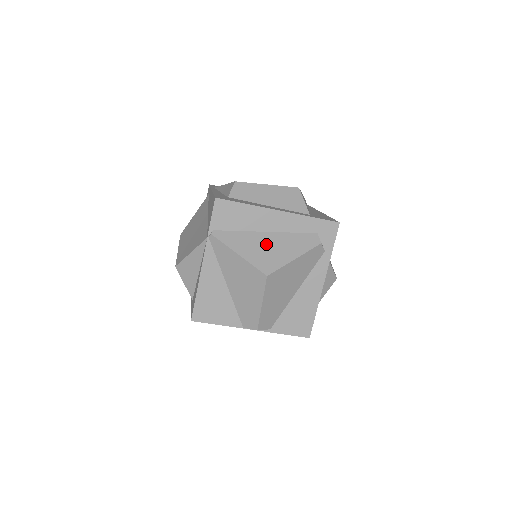
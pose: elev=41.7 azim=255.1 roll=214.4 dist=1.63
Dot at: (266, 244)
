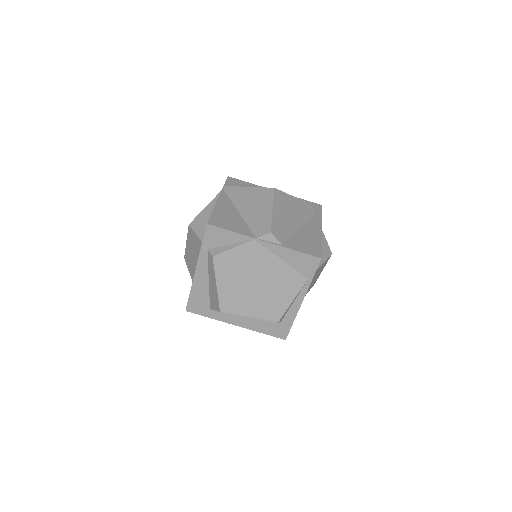
Dot at: occluded
